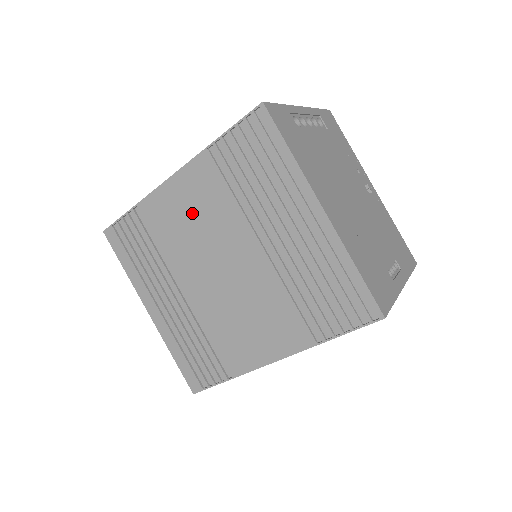
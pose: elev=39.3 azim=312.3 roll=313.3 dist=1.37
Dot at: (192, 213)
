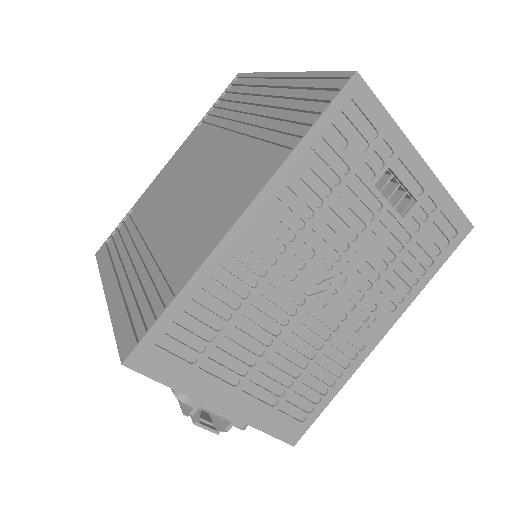
Dot at: (176, 171)
